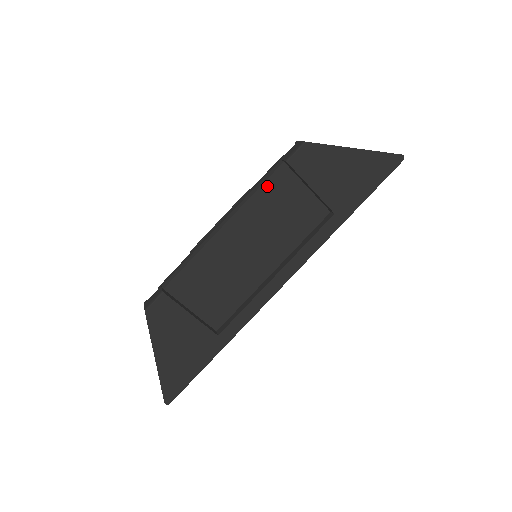
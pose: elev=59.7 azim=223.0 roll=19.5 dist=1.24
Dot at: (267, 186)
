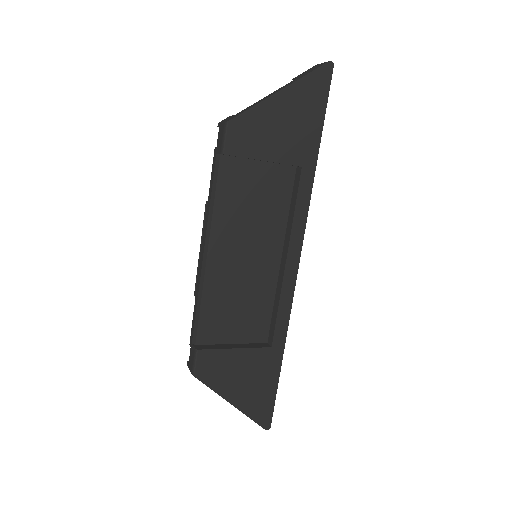
Dot at: (221, 189)
